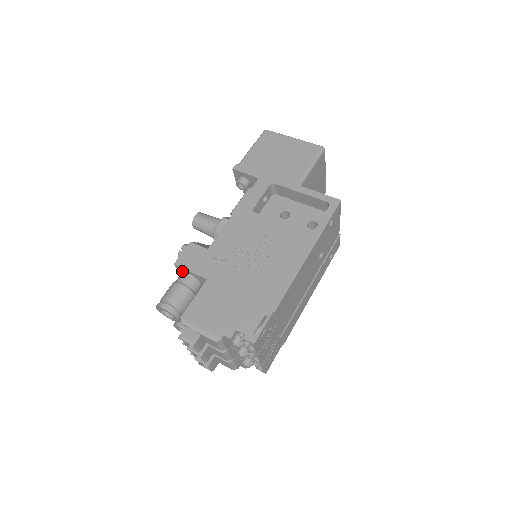
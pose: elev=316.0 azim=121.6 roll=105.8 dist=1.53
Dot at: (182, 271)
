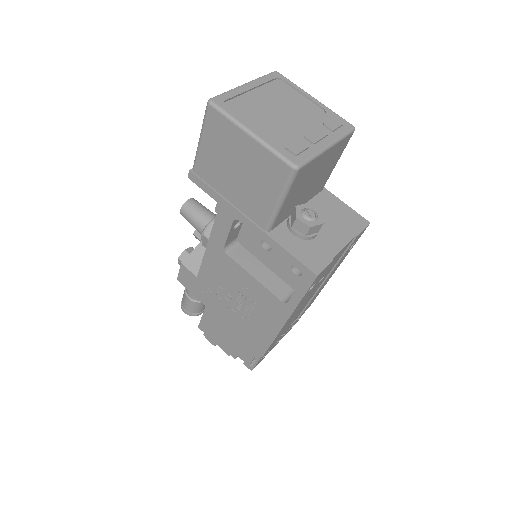
Dot at: occluded
